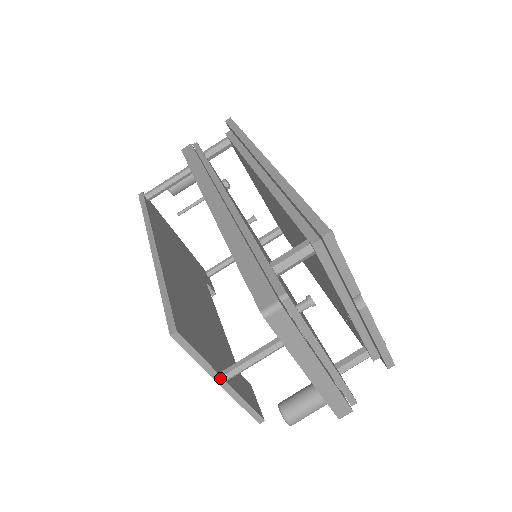
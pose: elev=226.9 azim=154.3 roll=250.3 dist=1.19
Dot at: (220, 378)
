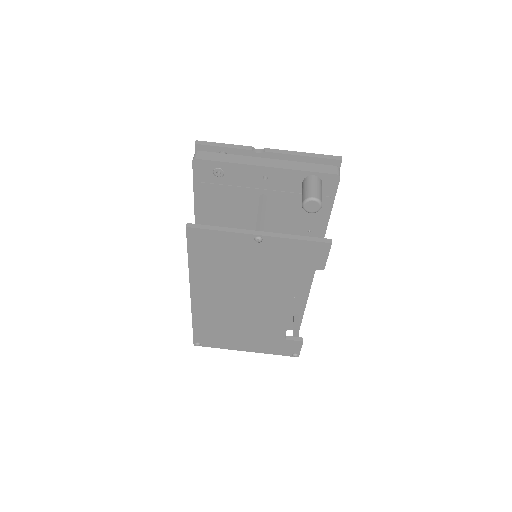
Dot at: (252, 232)
